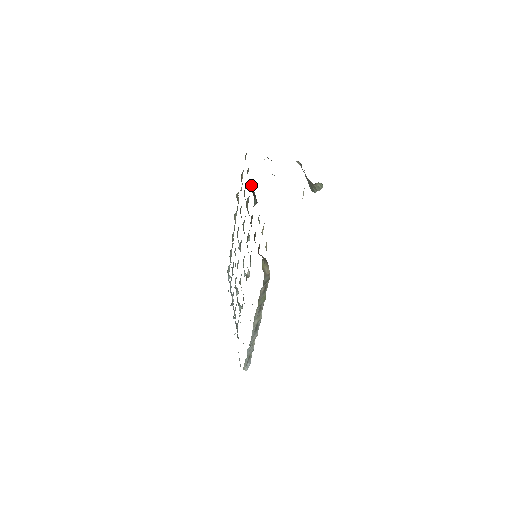
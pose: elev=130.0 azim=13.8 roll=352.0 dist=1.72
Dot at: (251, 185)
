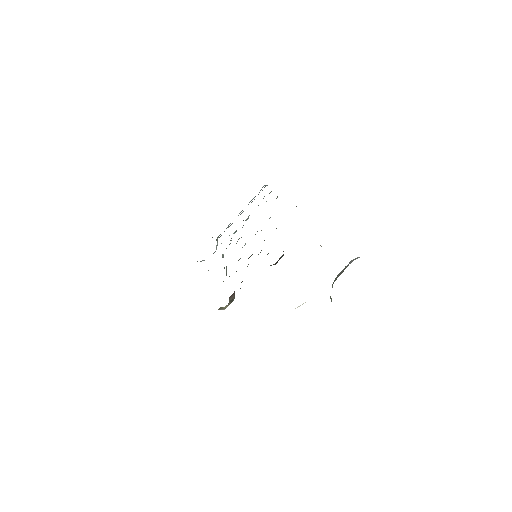
Dot at: occluded
